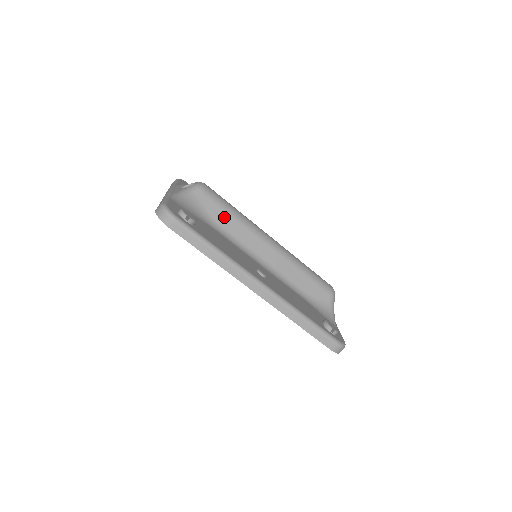
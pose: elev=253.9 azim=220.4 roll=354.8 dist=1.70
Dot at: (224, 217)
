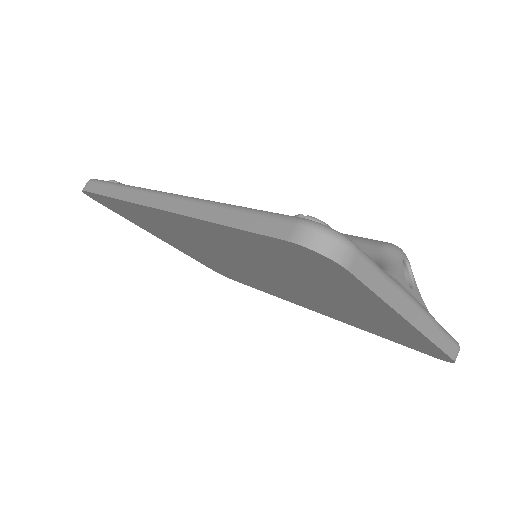
Dot at: occluded
